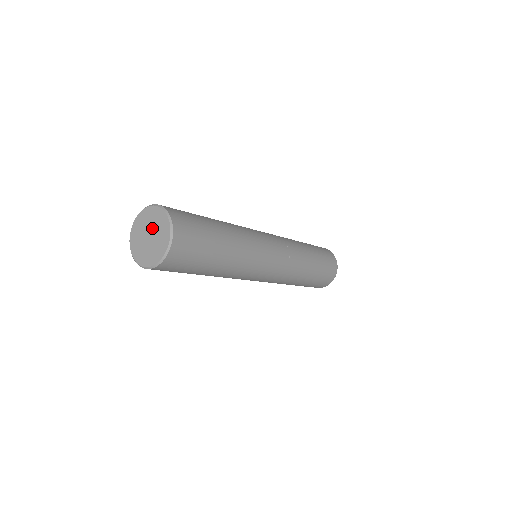
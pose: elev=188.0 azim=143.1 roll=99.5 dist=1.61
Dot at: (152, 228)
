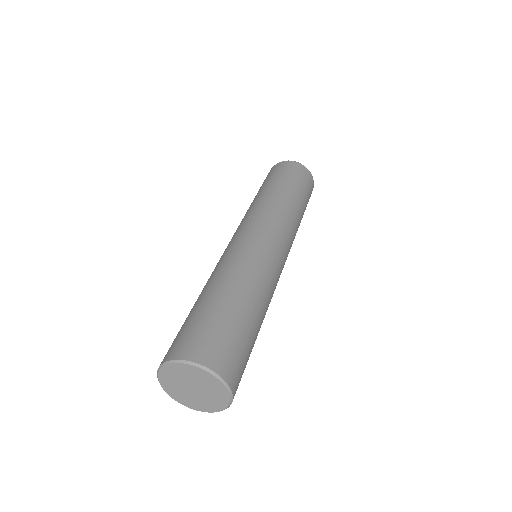
Dot at: (190, 382)
